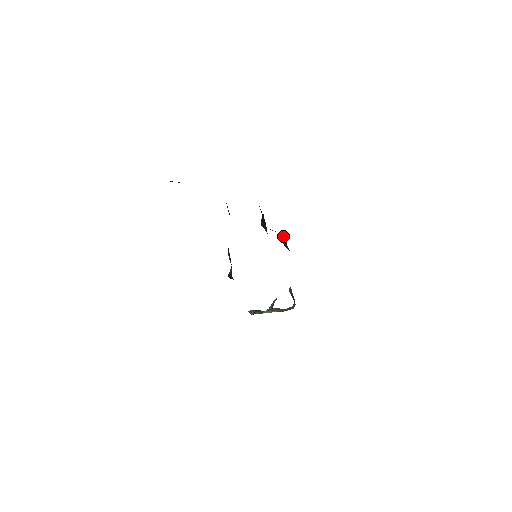
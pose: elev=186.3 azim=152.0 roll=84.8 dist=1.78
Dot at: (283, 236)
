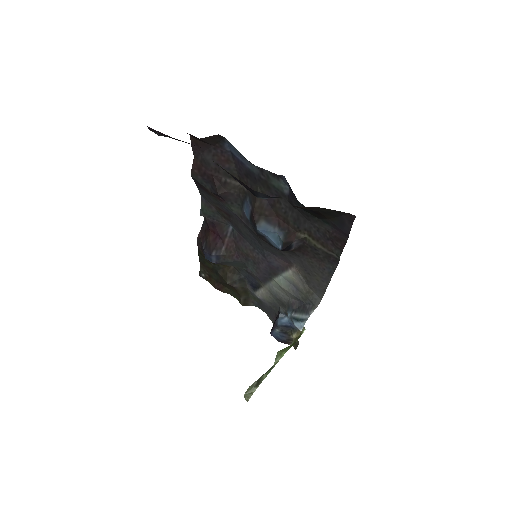
Dot at: (227, 273)
